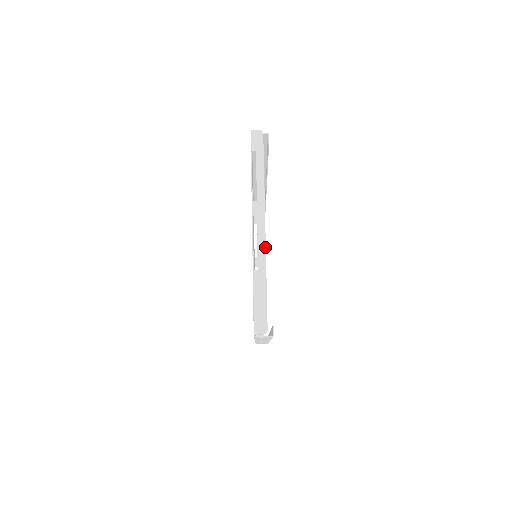
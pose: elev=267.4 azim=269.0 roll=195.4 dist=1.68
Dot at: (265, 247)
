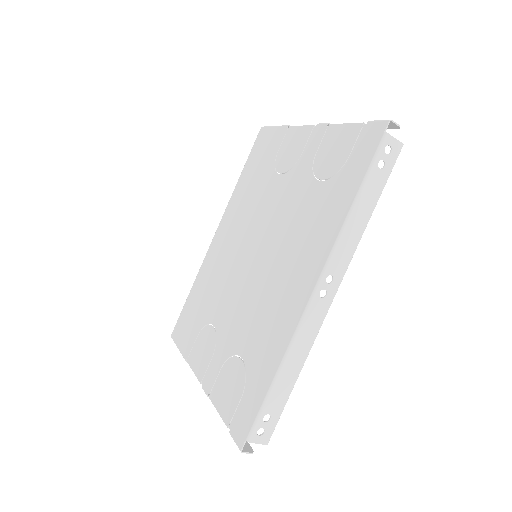
Dot at: occluded
